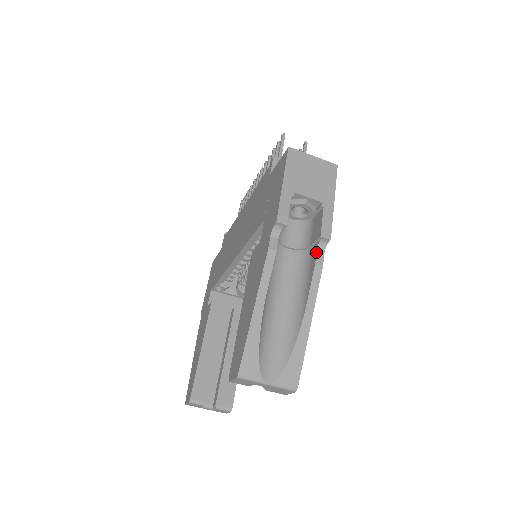
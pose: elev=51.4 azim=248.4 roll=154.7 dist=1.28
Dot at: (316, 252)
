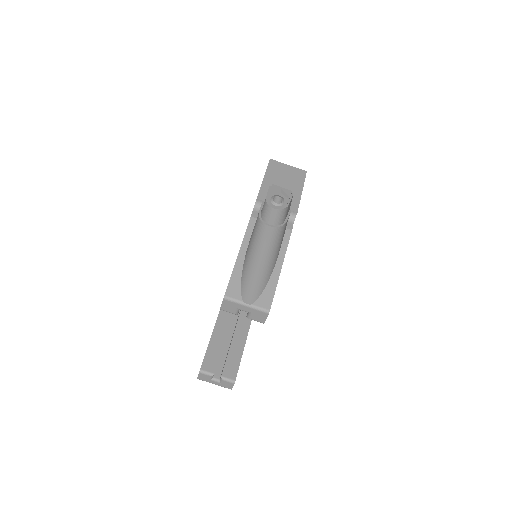
Dot at: (287, 222)
